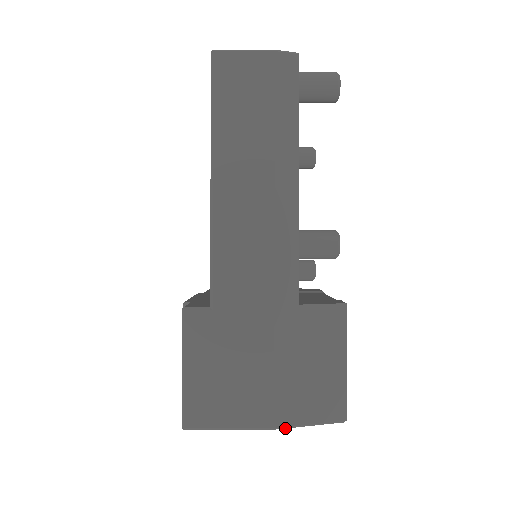
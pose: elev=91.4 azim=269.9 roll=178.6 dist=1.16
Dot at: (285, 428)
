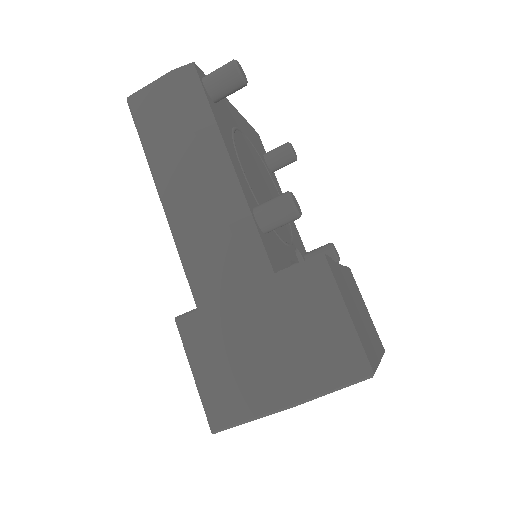
Dot at: (308, 401)
